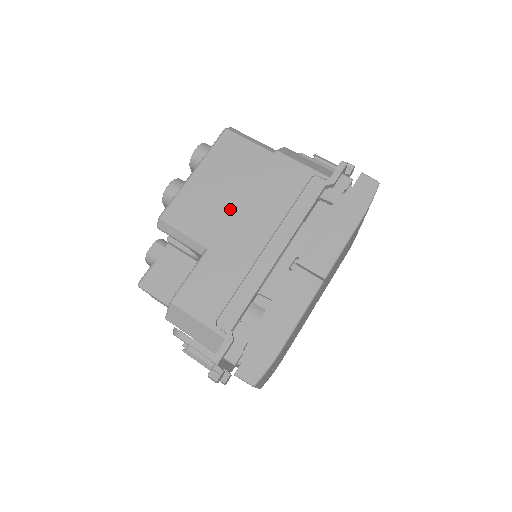
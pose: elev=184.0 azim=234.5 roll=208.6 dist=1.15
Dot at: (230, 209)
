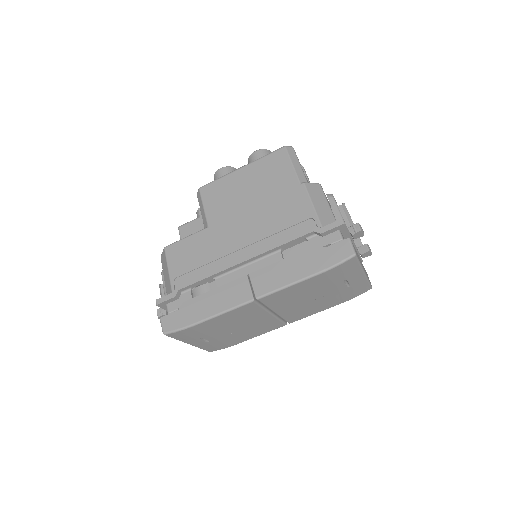
Dot at: (240, 208)
